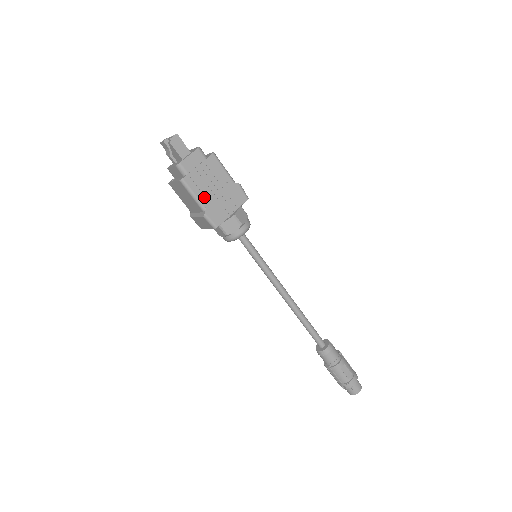
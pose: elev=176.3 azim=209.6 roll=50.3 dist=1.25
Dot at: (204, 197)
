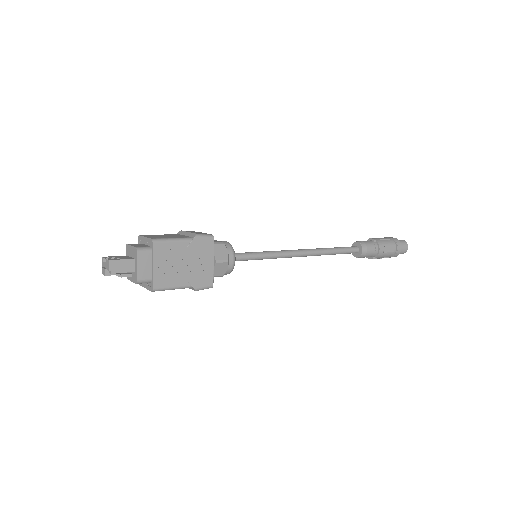
Dot at: (182, 280)
